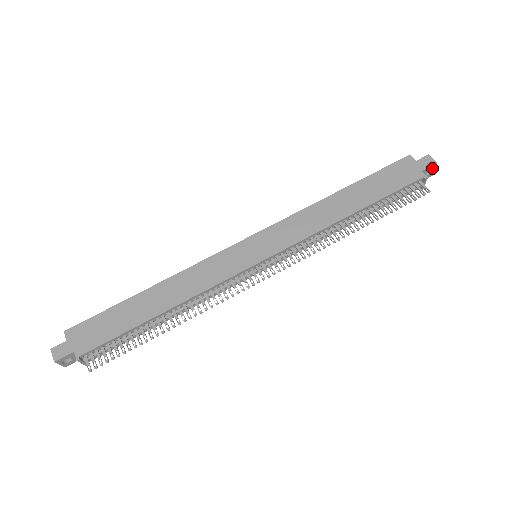
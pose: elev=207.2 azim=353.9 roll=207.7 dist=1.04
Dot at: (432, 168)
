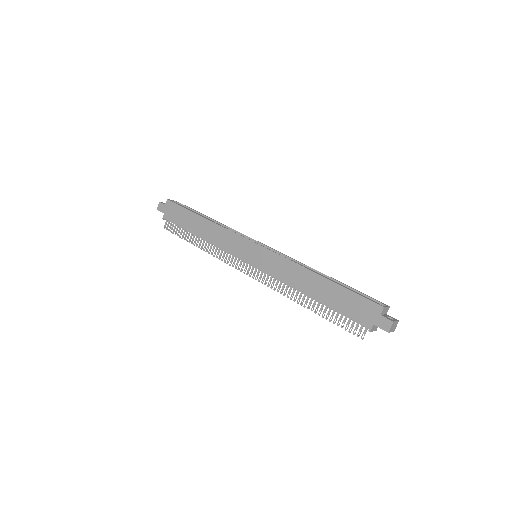
Dot at: (387, 330)
